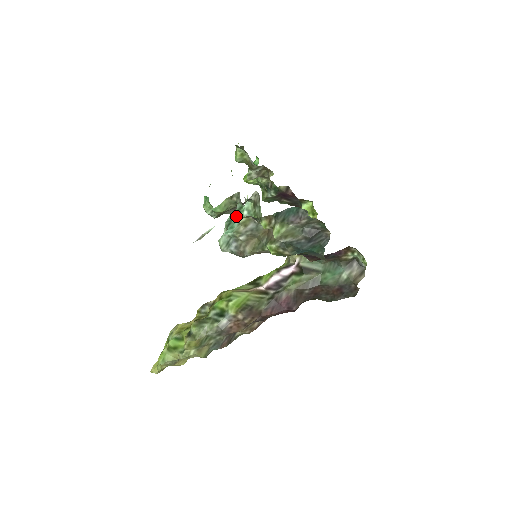
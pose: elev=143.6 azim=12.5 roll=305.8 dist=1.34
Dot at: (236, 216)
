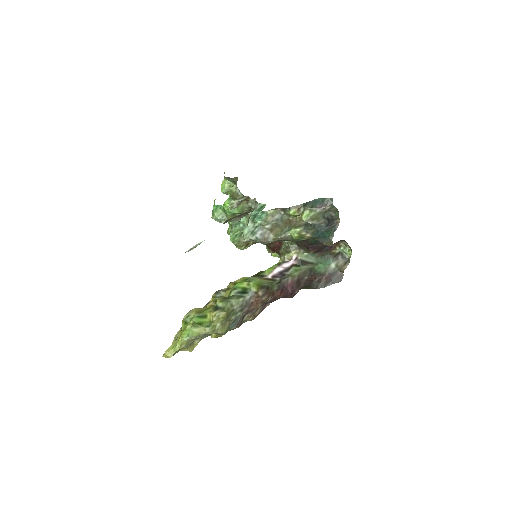
Dot at: (260, 212)
